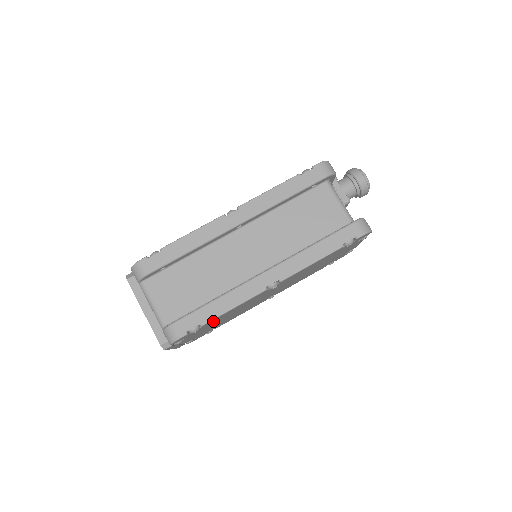
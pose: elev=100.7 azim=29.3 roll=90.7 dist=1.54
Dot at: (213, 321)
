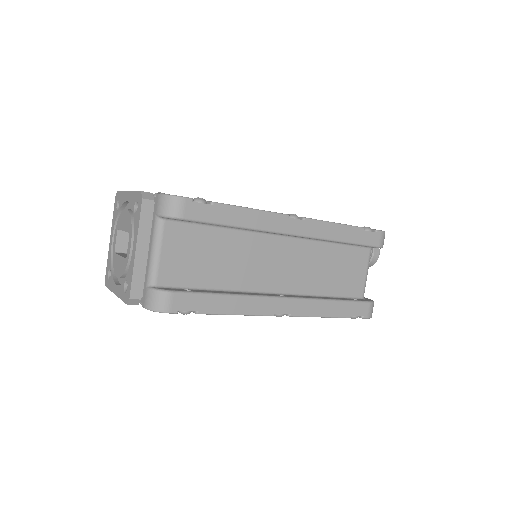
Dot at: occluded
